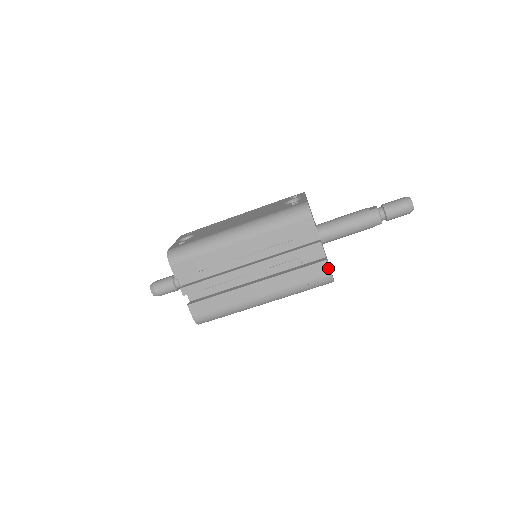
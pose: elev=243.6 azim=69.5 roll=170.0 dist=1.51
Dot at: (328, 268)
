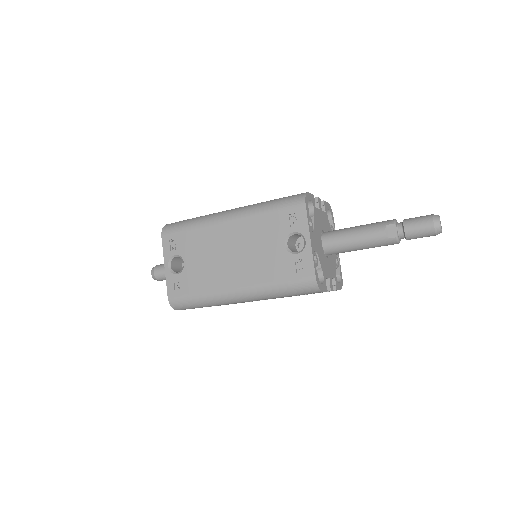
Dot at: occluded
